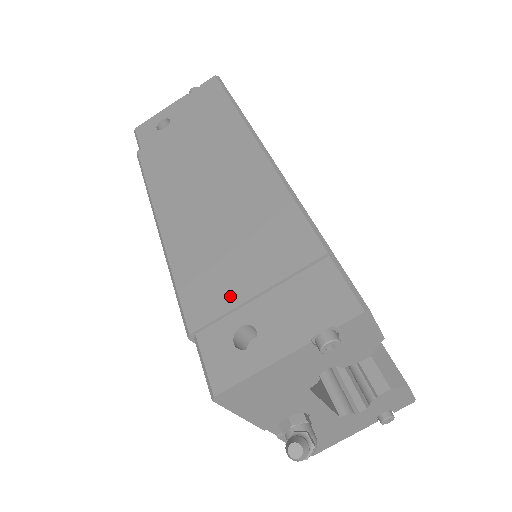
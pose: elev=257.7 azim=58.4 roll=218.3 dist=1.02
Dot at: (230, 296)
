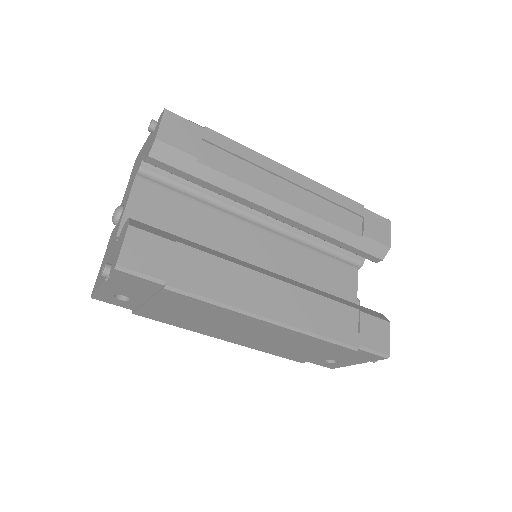
Dot at: (312, 358)
